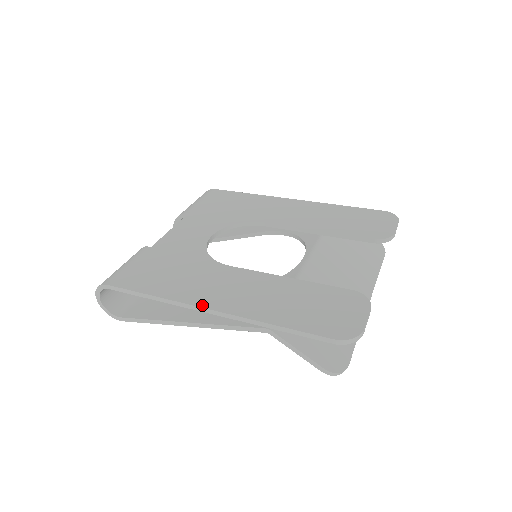
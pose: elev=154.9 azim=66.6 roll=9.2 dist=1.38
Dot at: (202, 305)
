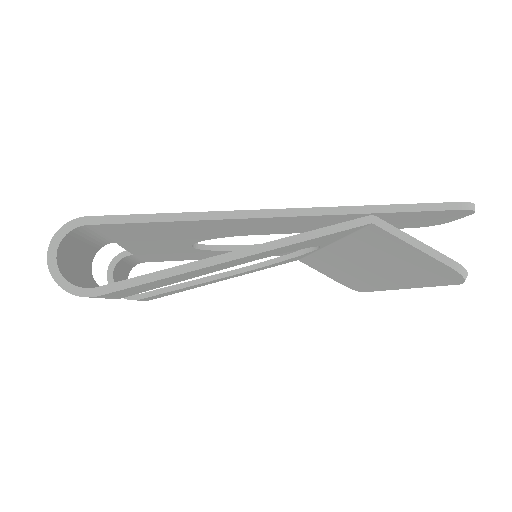
Dot at: (266, 210)
